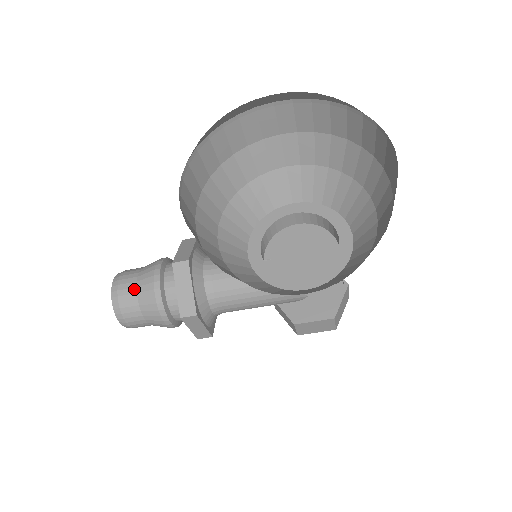
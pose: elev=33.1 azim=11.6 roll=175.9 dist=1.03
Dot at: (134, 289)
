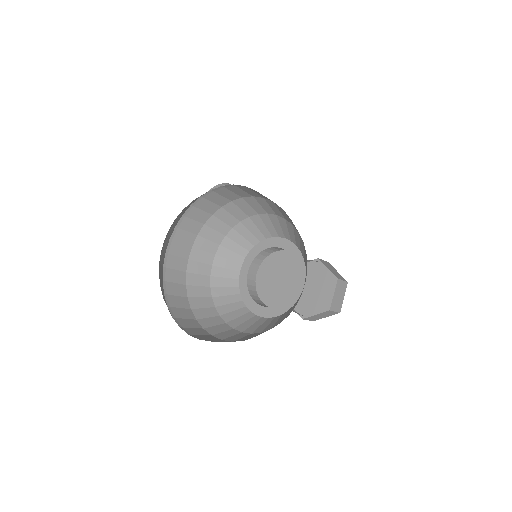
Dot at: occluded
